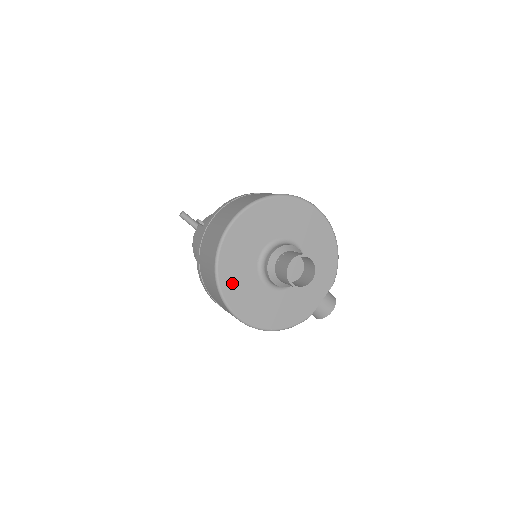
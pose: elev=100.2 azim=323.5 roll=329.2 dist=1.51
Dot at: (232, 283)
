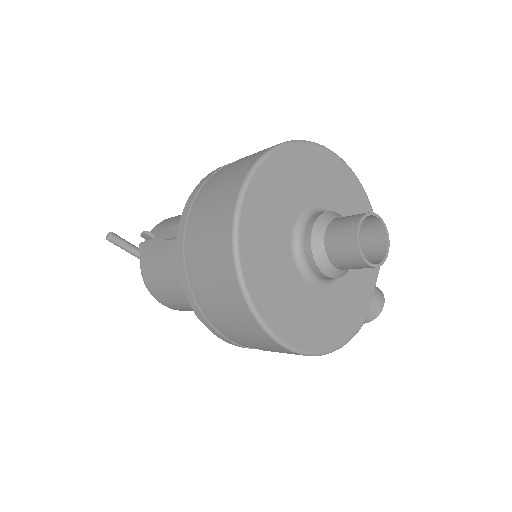
Dot at: (265, 288)
